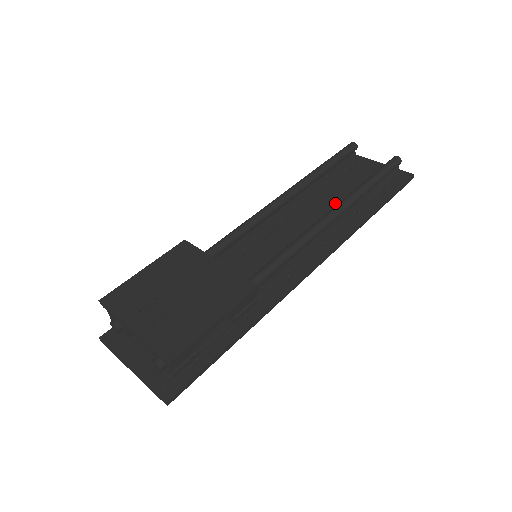
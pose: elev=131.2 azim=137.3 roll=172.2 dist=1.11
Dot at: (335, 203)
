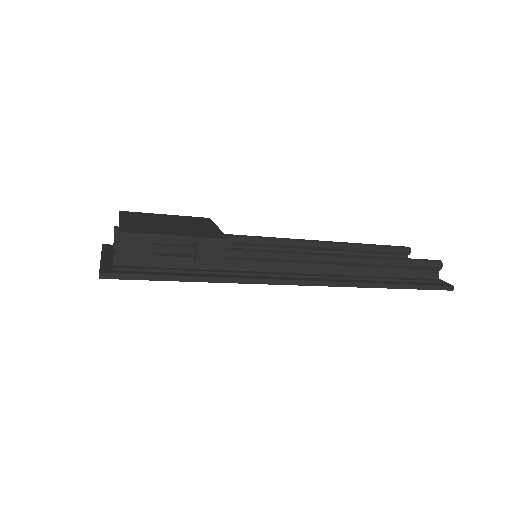
Dot at: occluded
